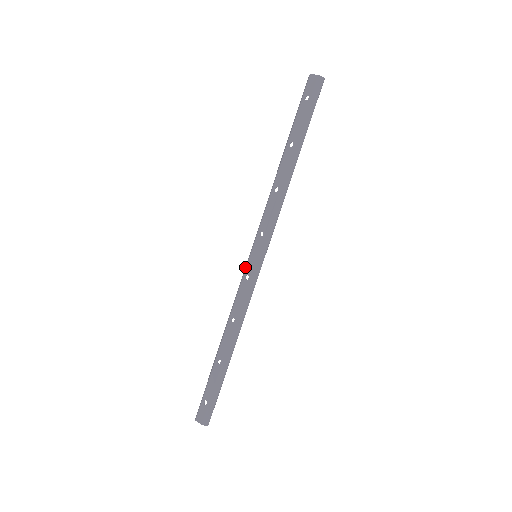
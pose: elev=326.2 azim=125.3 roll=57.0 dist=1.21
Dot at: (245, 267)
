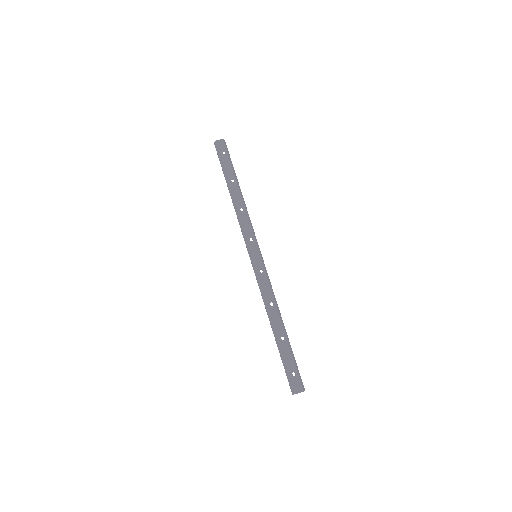
Dot at: (254, 267)
